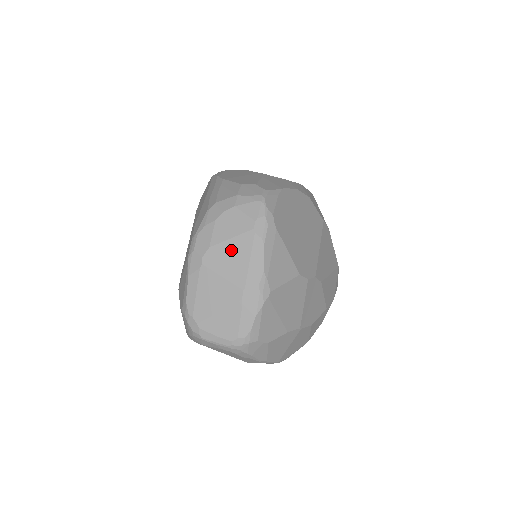
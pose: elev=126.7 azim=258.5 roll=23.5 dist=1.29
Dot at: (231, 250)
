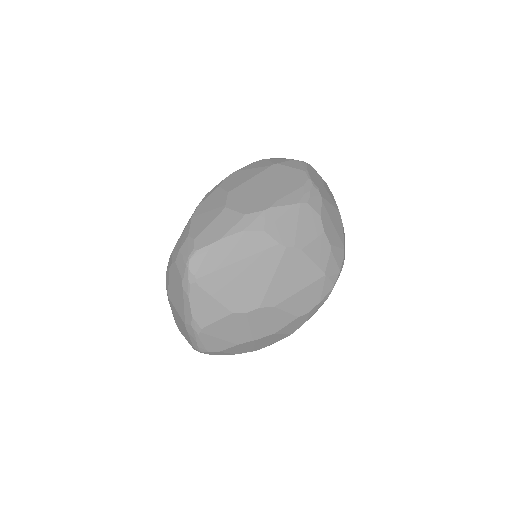
Dot at: (176, 295)
